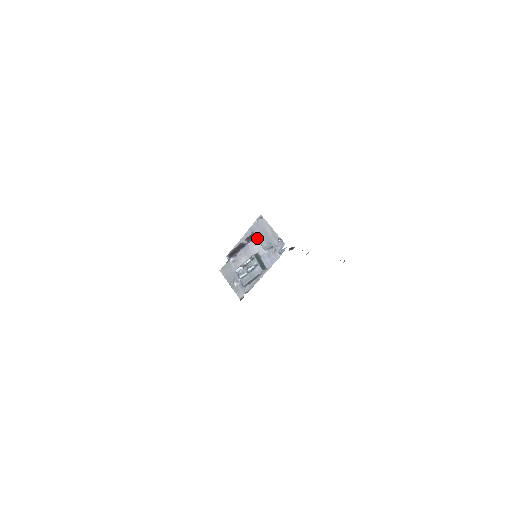
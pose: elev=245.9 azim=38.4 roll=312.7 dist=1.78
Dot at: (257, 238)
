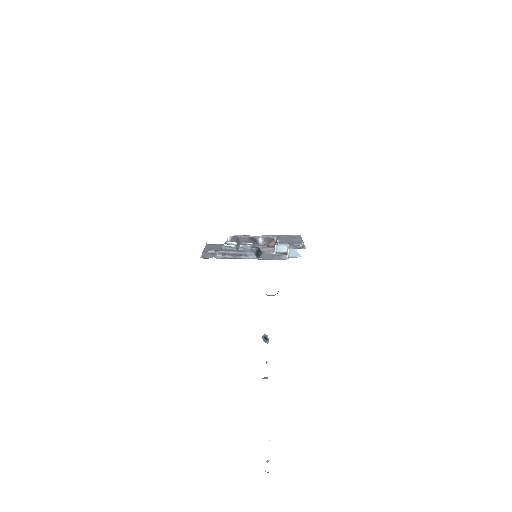
Dot at: (278, 240)
